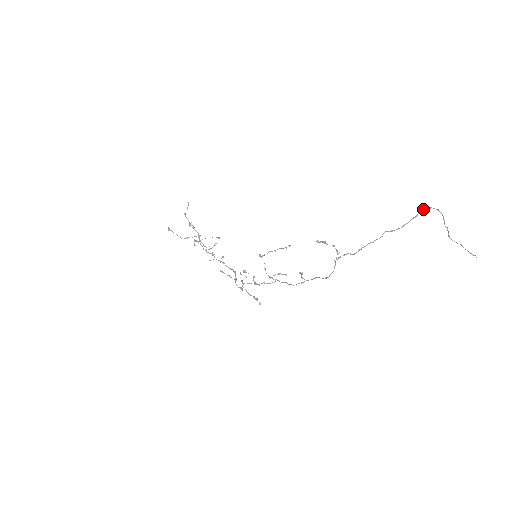
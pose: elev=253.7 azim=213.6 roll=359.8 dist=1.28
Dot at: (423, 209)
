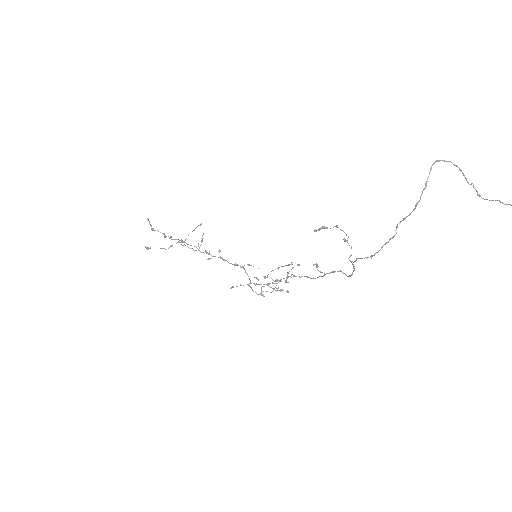
Dot at: (430, 168)
